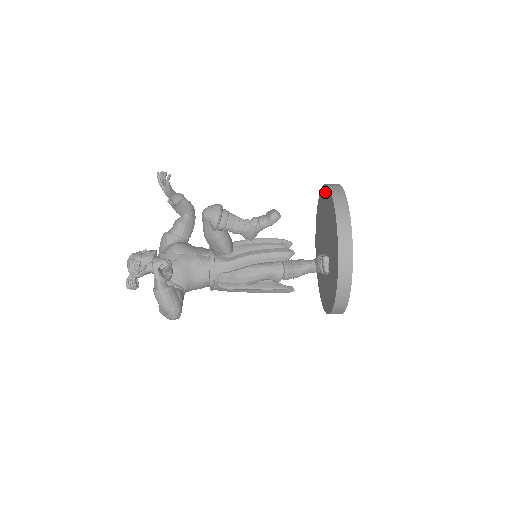
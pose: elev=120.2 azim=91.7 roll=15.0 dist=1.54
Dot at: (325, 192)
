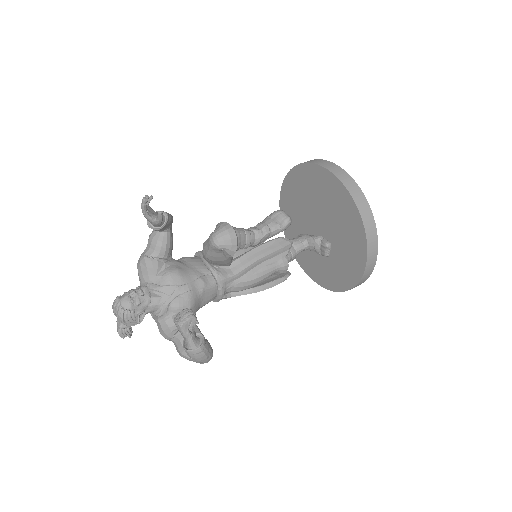
Dot at: (325, 177)
